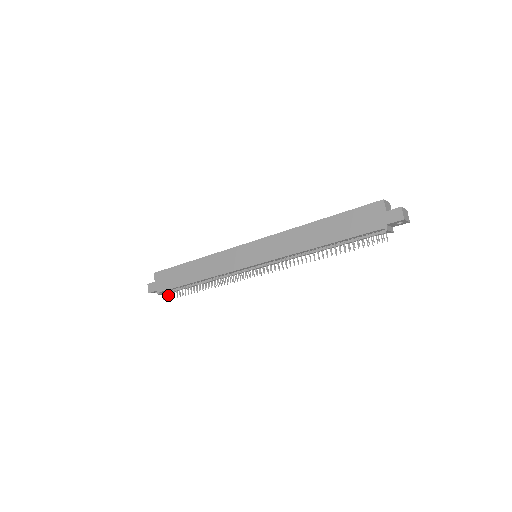
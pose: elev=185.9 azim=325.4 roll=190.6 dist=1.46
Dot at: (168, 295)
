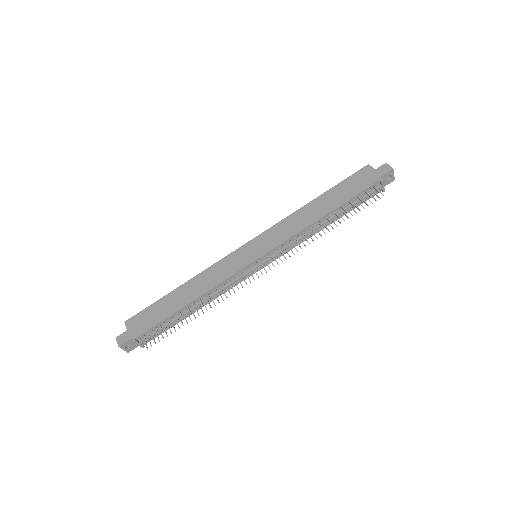
Dot at: (149, 337)
